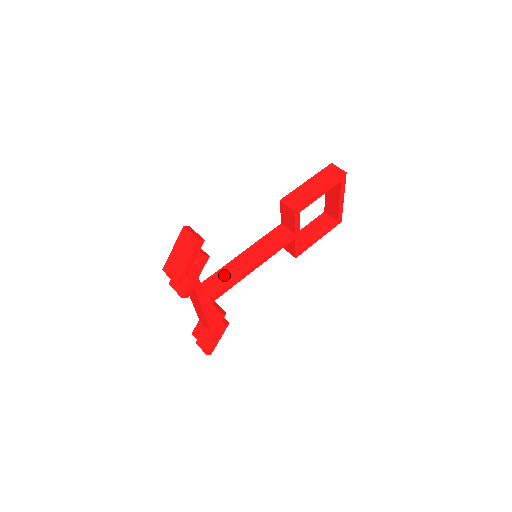
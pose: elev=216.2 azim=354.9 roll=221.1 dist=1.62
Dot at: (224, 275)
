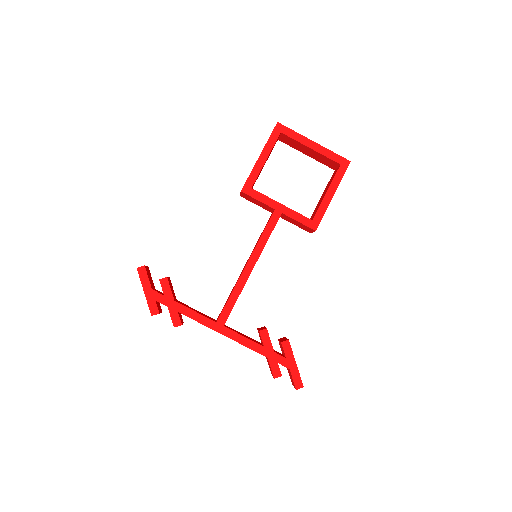
Dot at: occluded
